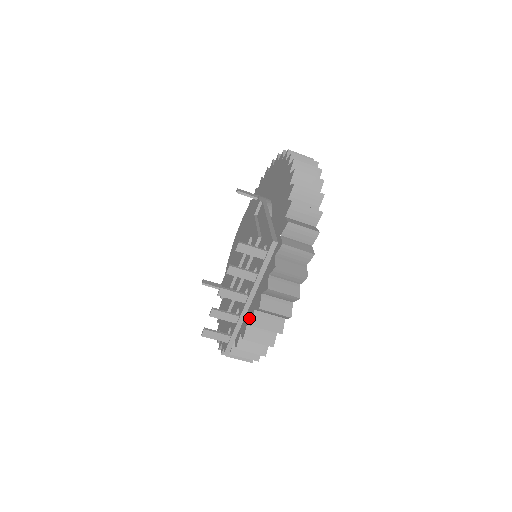
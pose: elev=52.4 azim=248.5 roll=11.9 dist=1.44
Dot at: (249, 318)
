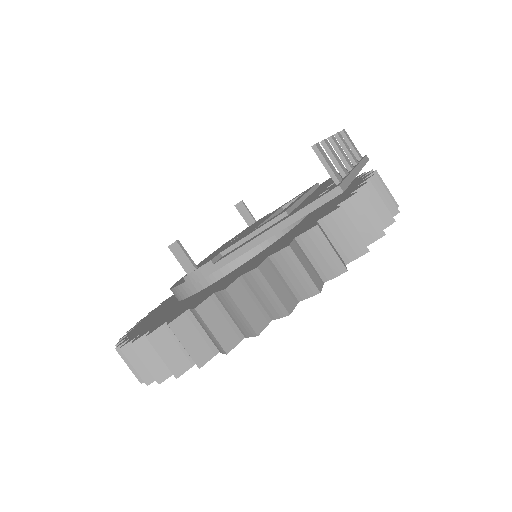
Dot at: (350, 191)
